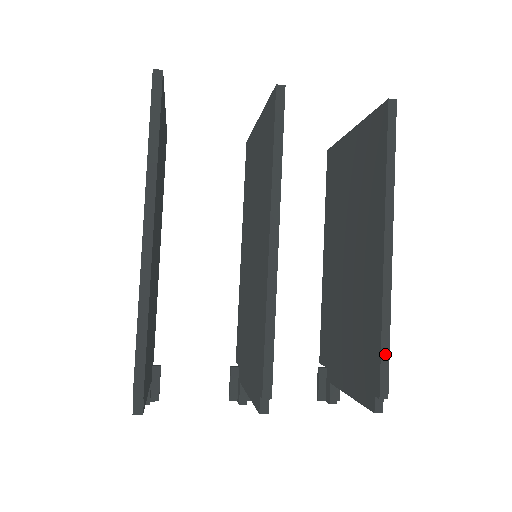
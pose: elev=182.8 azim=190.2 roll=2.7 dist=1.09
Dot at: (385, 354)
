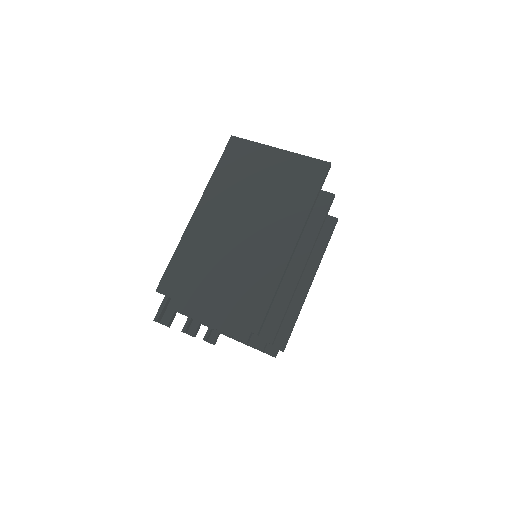
Dot at: occluded
